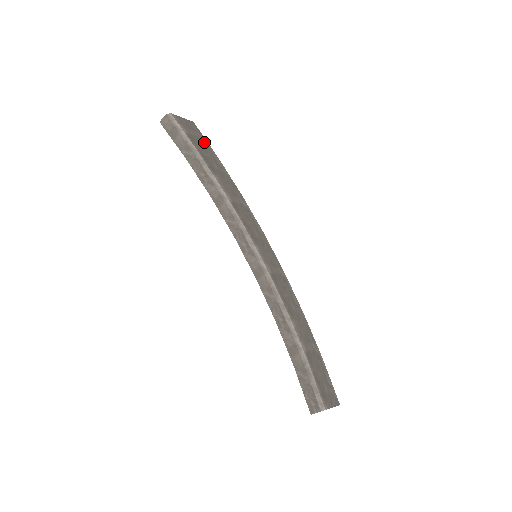
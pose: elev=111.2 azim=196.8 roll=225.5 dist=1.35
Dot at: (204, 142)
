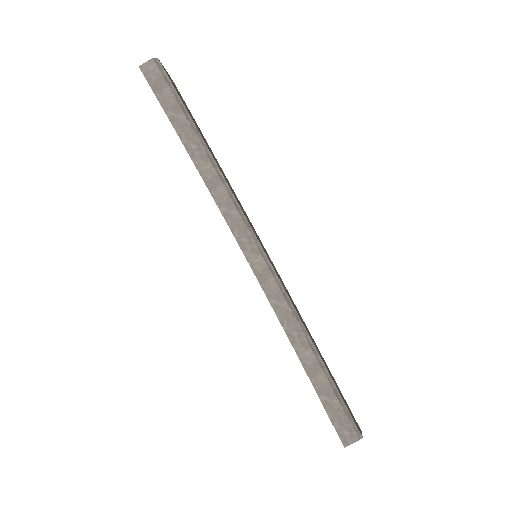
Dot at: (188, 109)
